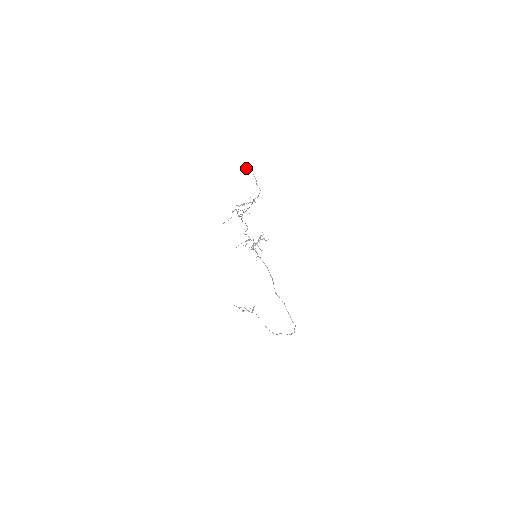
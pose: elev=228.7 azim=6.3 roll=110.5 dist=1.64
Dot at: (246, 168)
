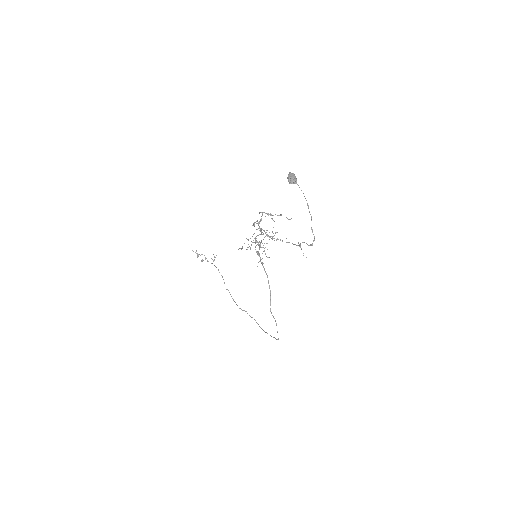
Dot at: (295, 179)
